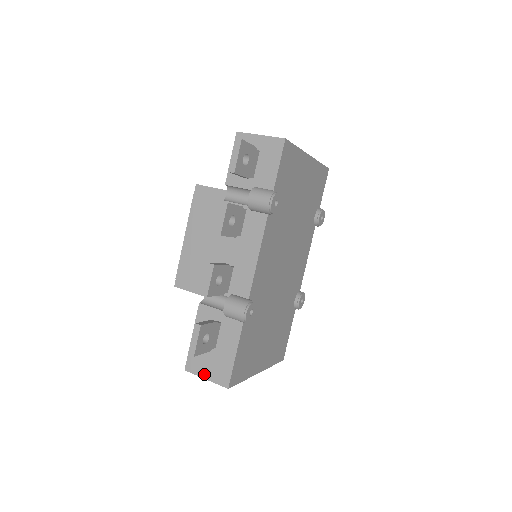
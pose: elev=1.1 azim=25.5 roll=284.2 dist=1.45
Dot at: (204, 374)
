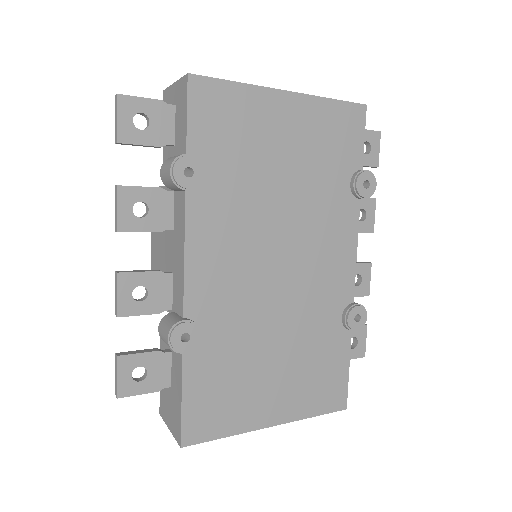
Dot at: (168, 422)
